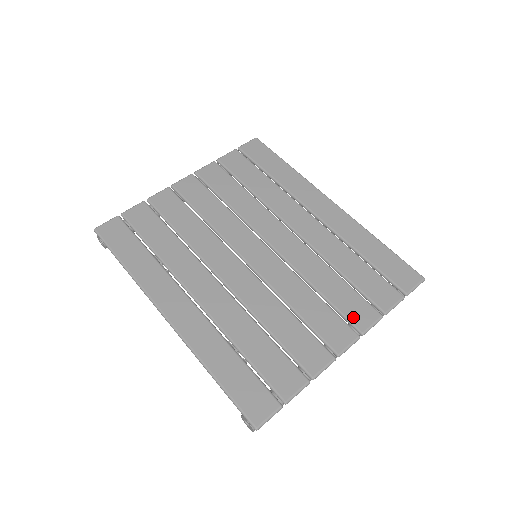
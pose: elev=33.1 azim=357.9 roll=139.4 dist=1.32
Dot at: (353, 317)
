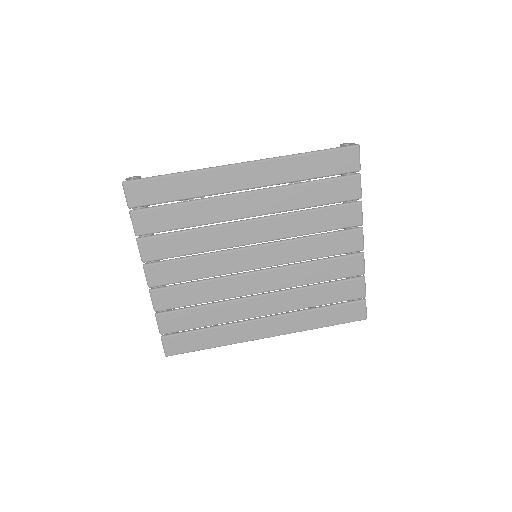
Dot at: (348, 223)
